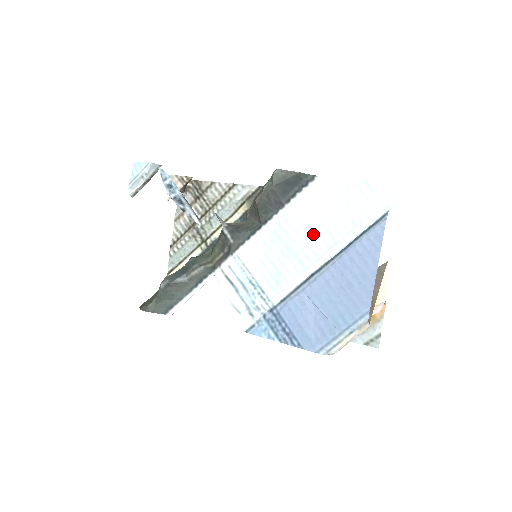
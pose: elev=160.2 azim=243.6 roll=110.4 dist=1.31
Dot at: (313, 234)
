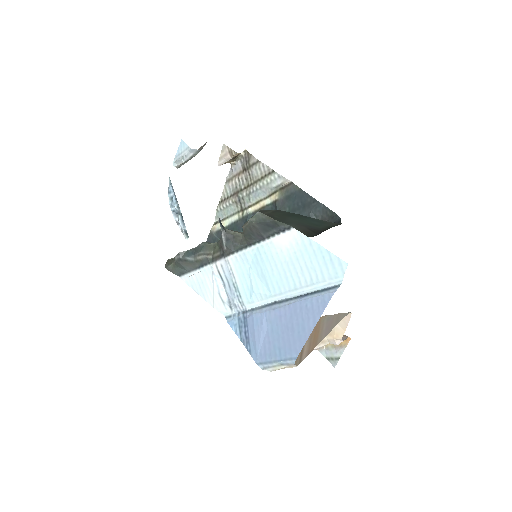
Dot at: (281, 273)
